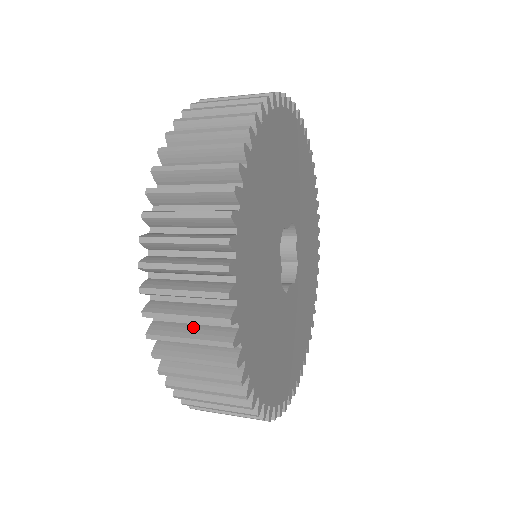
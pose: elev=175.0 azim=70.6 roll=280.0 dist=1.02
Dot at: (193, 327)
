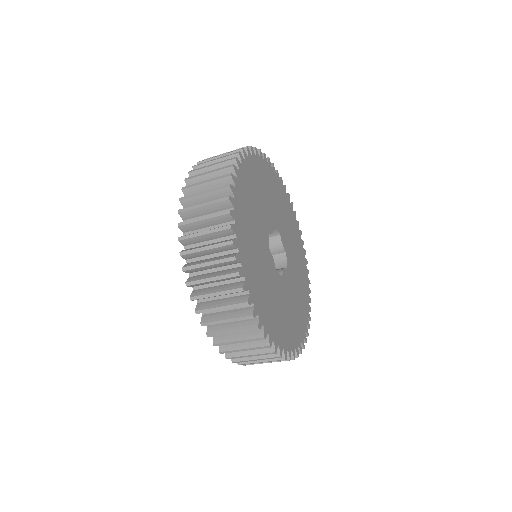
Dot at: (227, 312)
